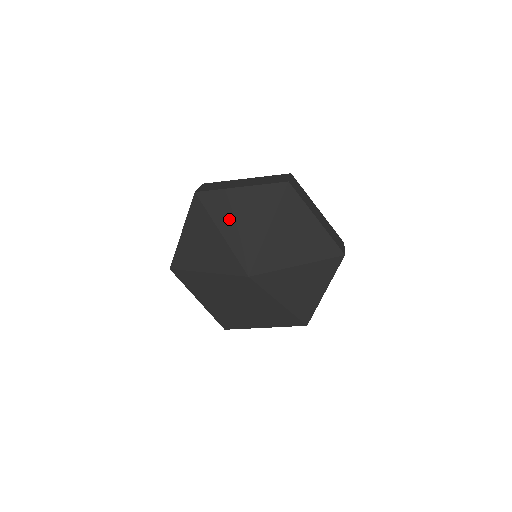
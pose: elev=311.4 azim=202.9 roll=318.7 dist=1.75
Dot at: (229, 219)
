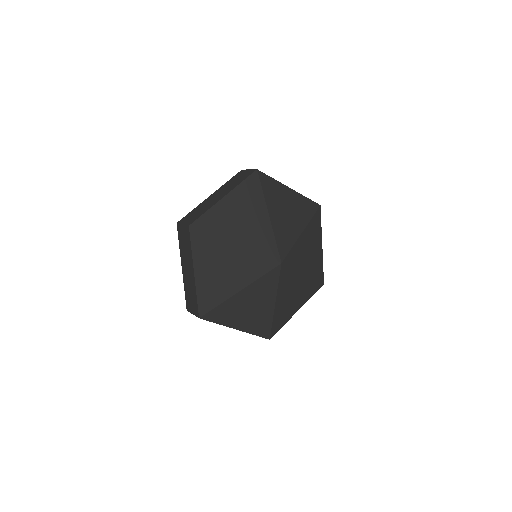
Dot at: (277, 207)
